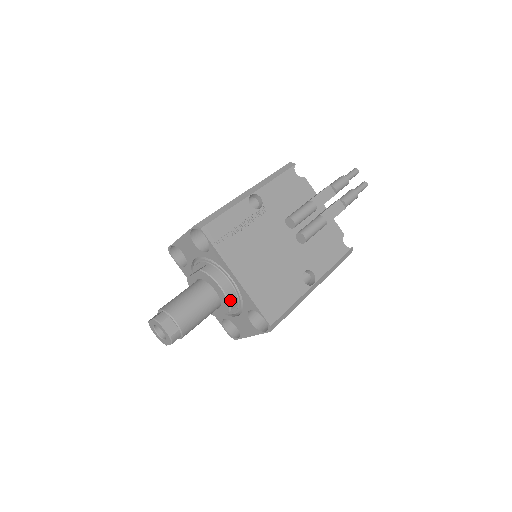
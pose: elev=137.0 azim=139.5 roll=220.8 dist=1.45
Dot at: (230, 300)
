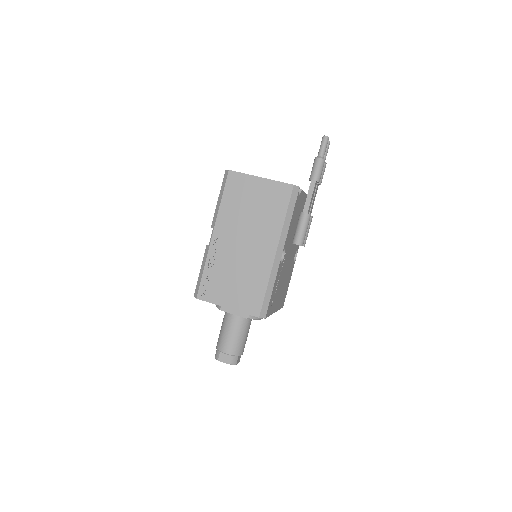
Dot at: occluded
